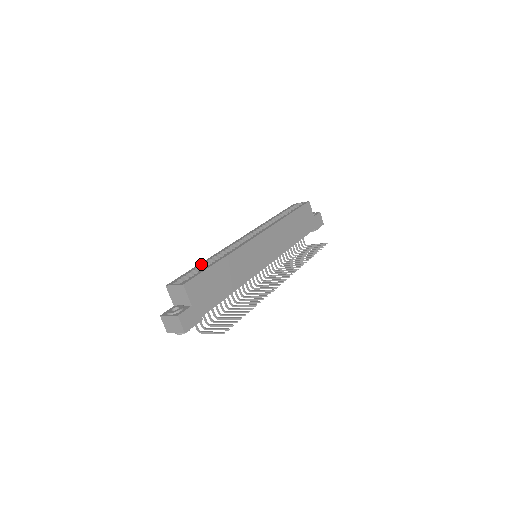
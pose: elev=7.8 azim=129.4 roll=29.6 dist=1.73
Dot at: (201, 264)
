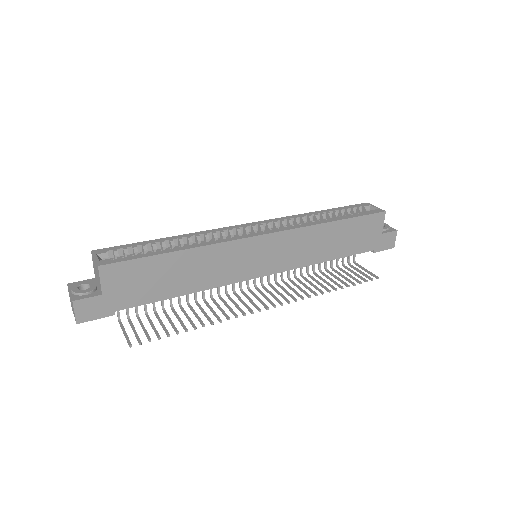
Dot at: (160, 240)
